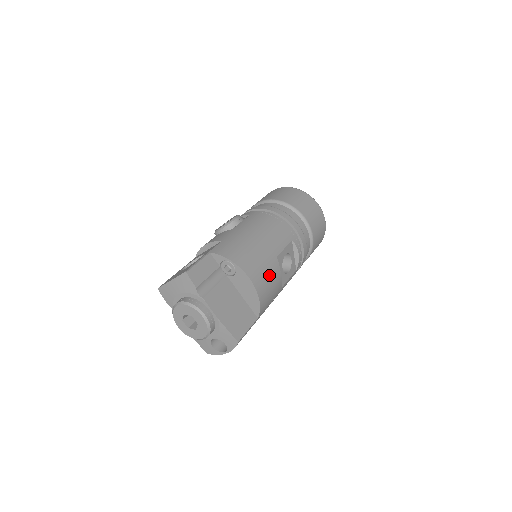
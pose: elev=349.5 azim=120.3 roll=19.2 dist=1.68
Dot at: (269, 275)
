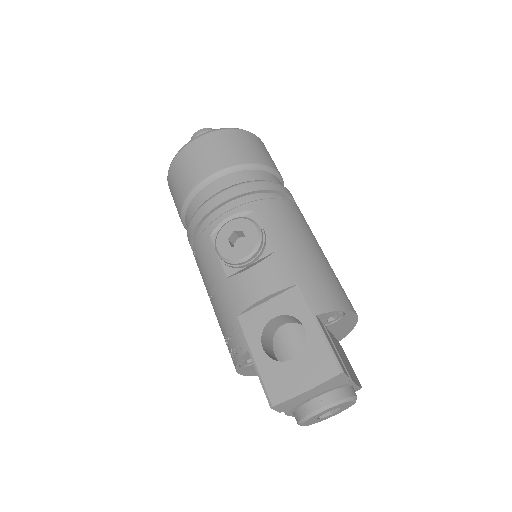
Dot at: occluded
